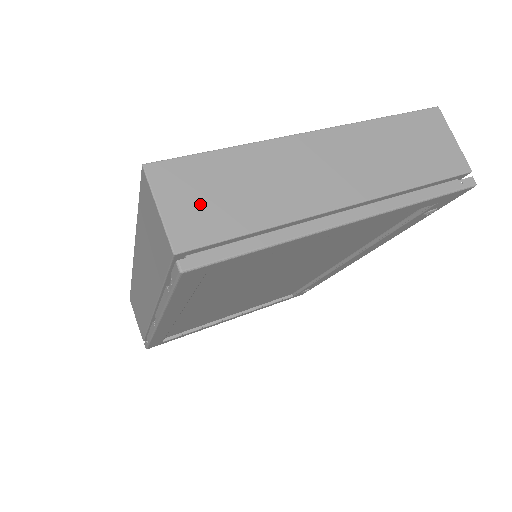
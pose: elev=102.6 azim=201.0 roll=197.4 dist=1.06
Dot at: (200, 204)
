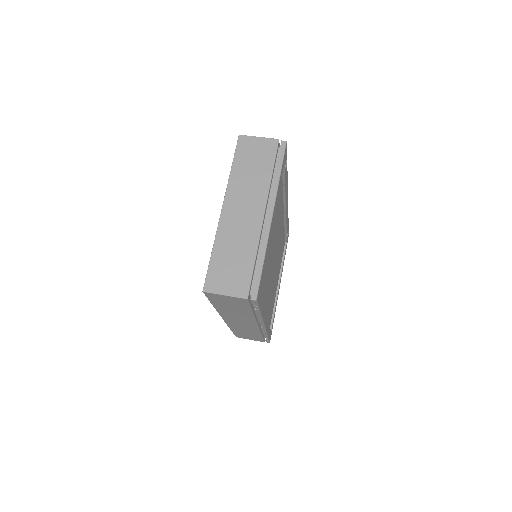
Dot at: (232, 277)
